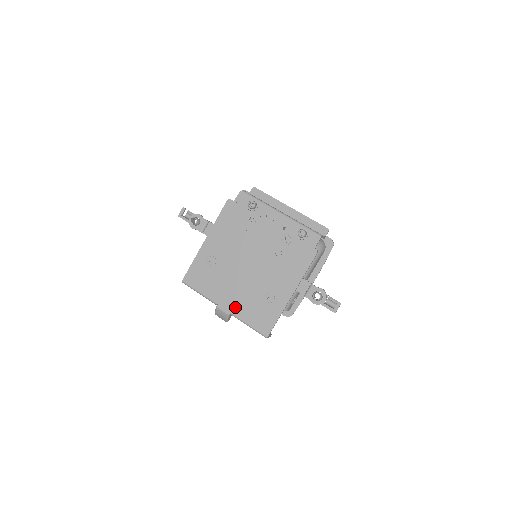
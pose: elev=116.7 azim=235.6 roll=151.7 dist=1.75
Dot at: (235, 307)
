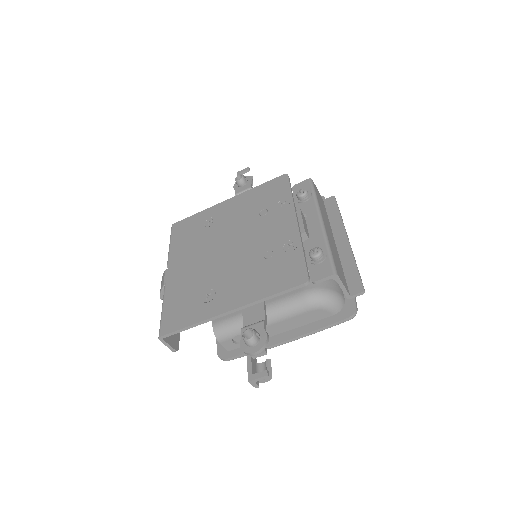
Dot at: (175, 280)
